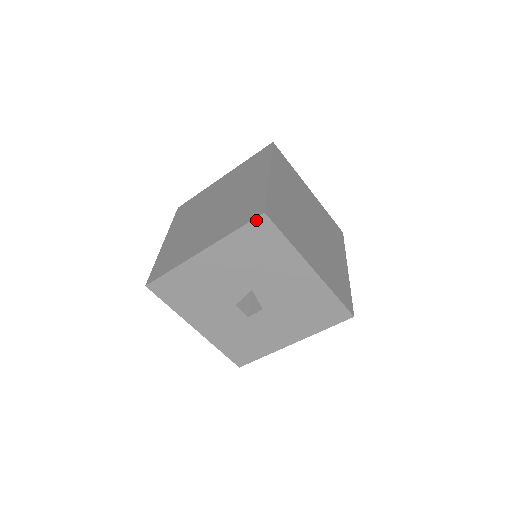
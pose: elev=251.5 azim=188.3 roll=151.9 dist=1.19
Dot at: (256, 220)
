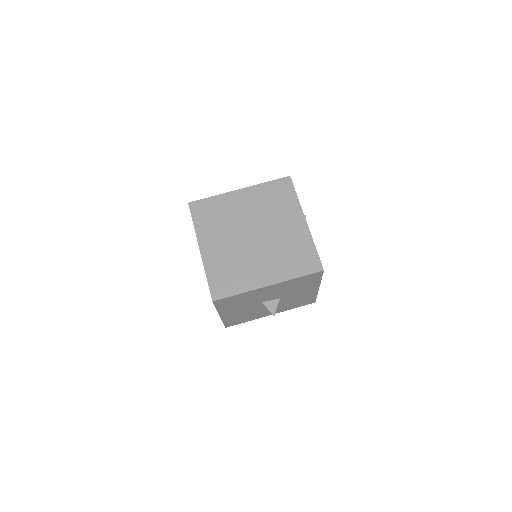
Dot at: (215, 303)
